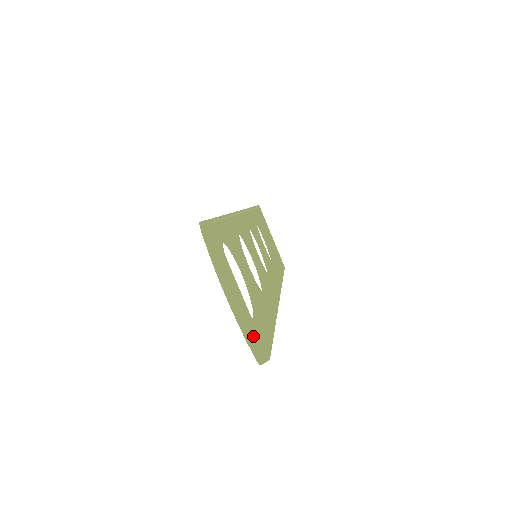
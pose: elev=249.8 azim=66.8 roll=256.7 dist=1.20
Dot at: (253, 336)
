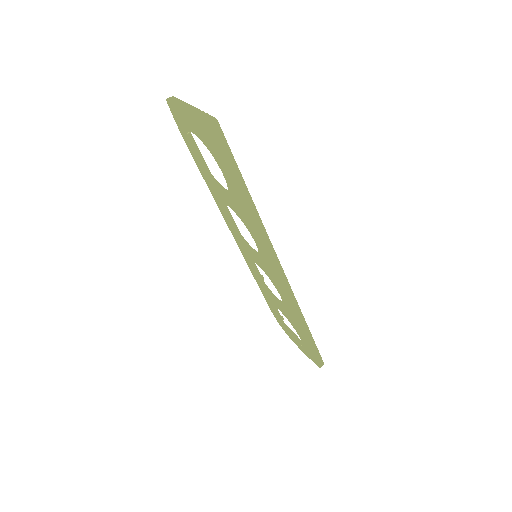
Dot at: (203, 114)
